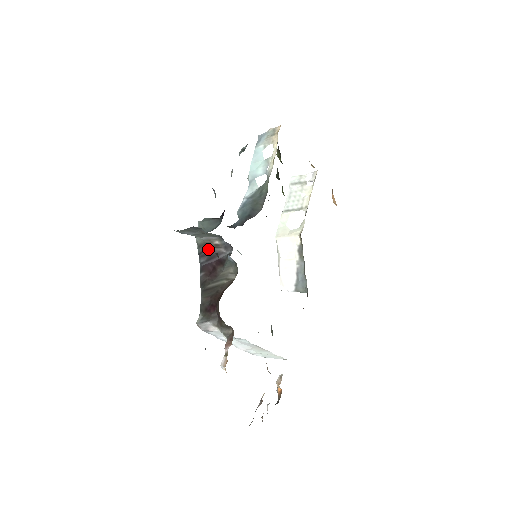
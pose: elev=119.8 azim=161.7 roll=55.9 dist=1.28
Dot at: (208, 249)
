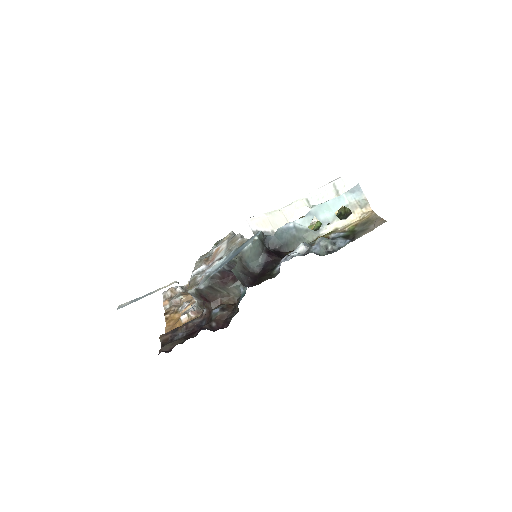
Dot at: occluded
